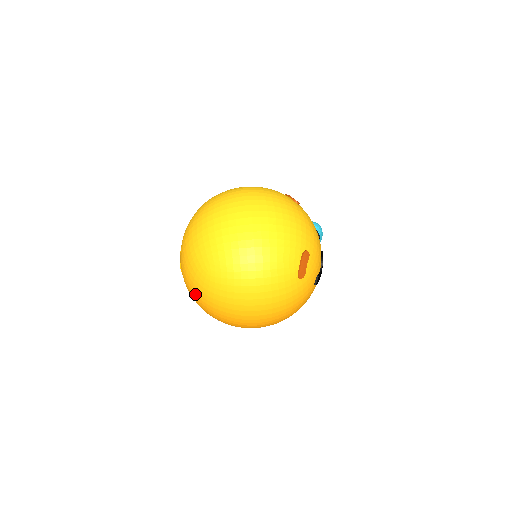
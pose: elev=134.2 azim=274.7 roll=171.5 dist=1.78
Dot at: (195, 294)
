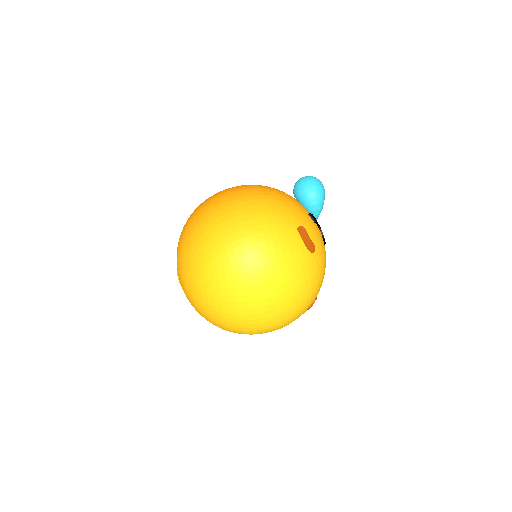
Dot at: occluded
